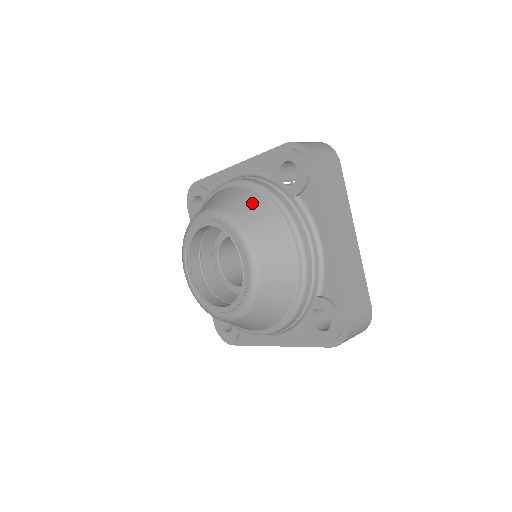
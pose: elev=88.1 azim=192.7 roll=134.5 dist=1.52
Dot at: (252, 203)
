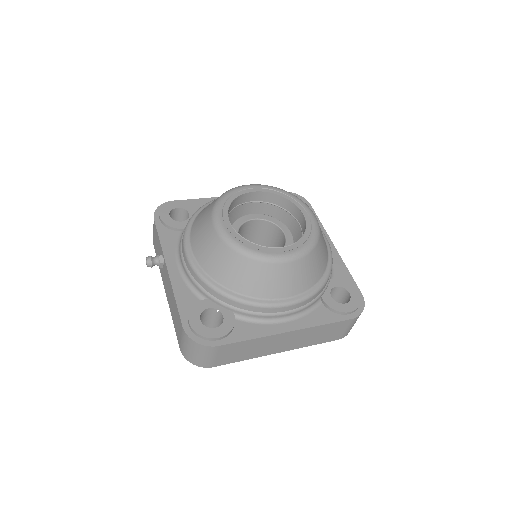
Dot at: occluded
